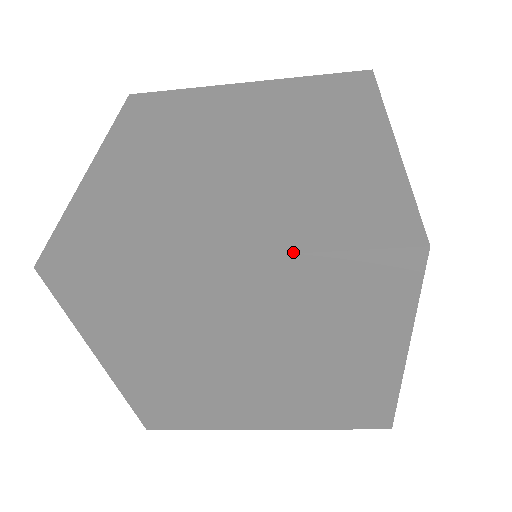
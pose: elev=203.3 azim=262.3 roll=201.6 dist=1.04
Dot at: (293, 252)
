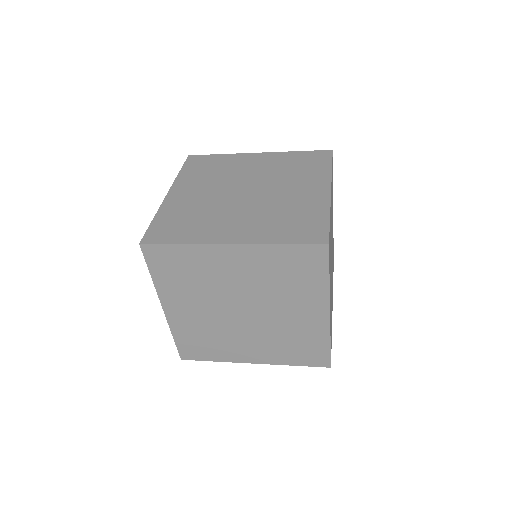
Dot at: occluded
